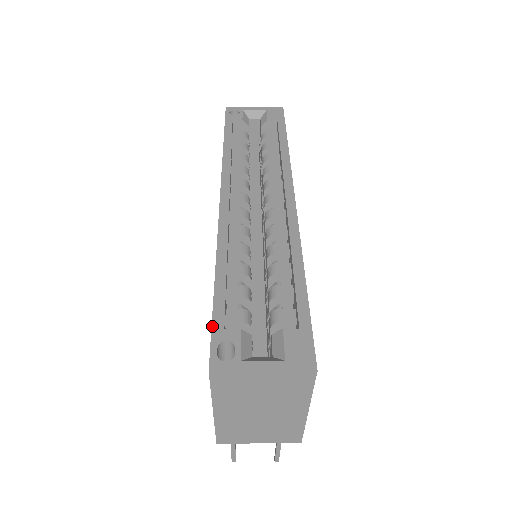
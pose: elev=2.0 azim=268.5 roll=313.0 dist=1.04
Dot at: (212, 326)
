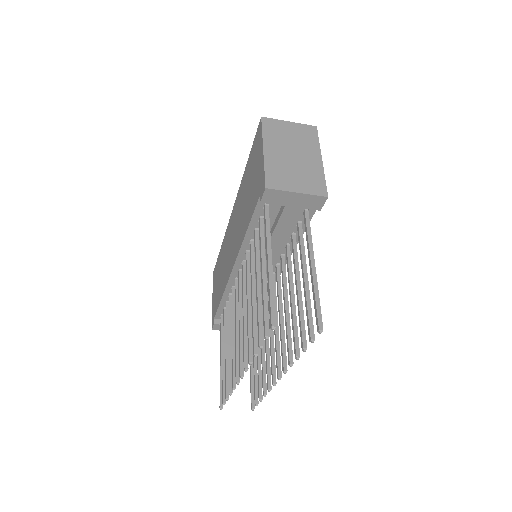
Dot at: (254, 139)
